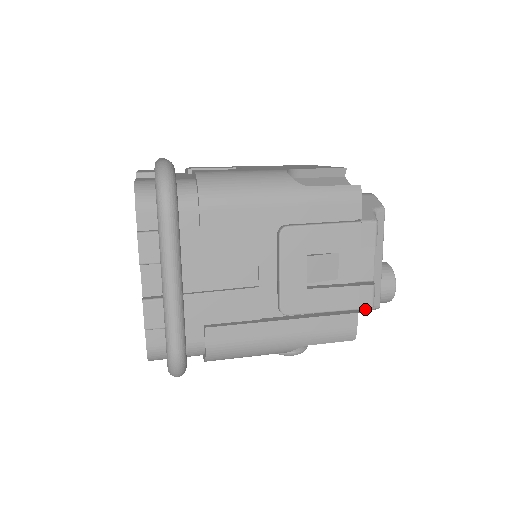
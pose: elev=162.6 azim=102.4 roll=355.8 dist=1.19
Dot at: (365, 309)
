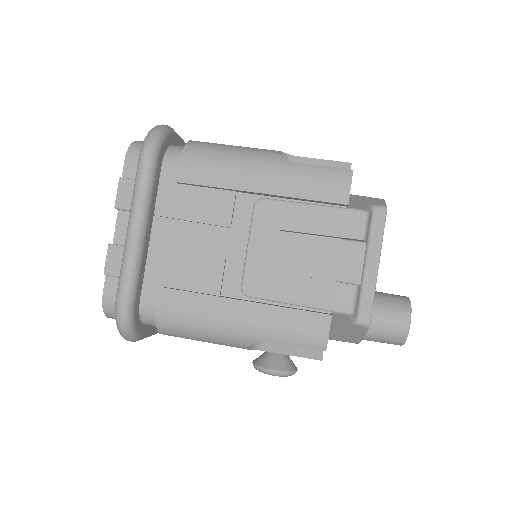
Dot at: (342, 314)
